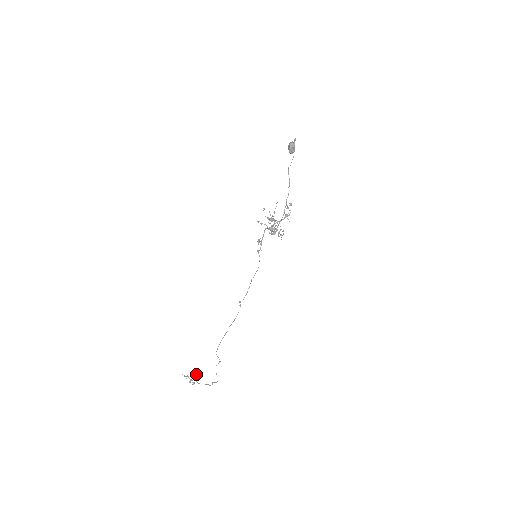
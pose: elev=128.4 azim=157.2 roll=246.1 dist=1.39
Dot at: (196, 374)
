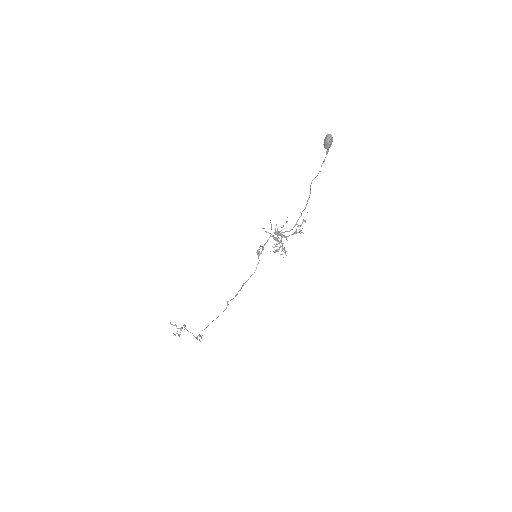
Dot at: (184, 325)
